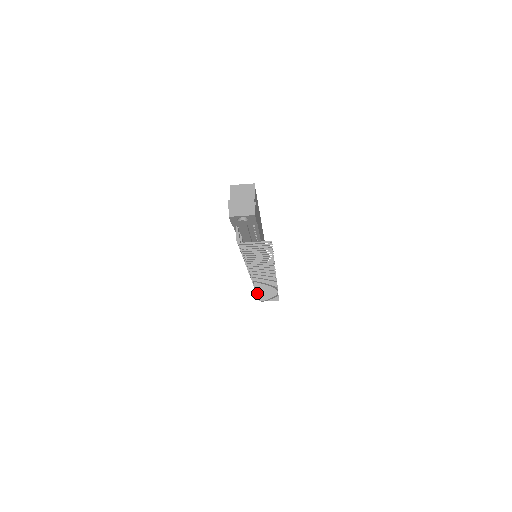
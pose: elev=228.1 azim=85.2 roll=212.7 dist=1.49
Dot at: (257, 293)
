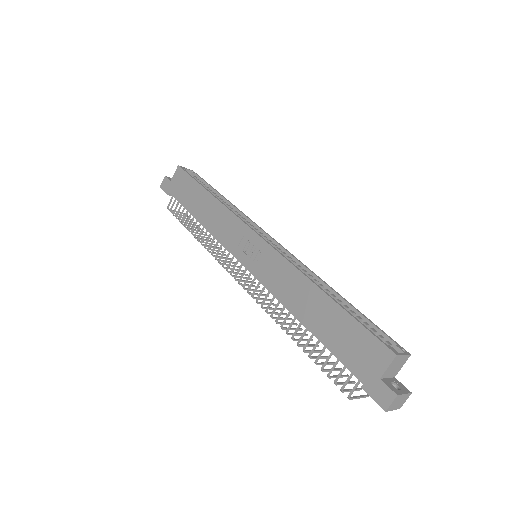
Dot at: (195, 237)
